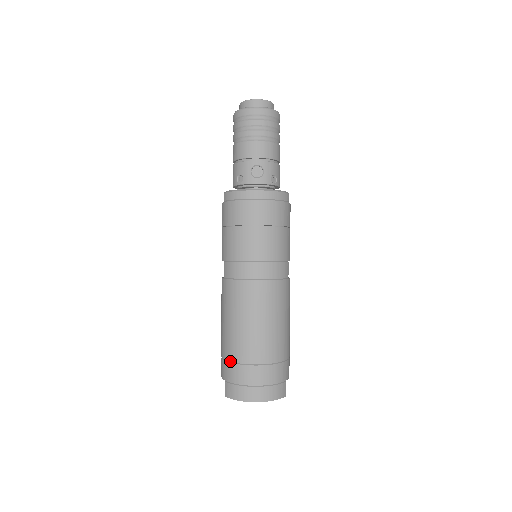
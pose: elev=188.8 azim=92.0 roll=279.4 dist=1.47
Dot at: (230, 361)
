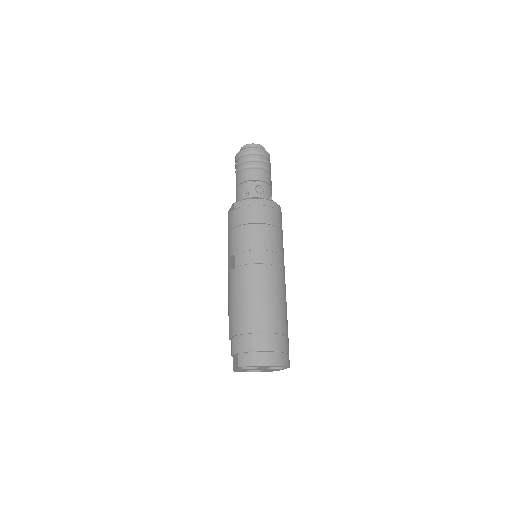
Dot at: (244, 333)
